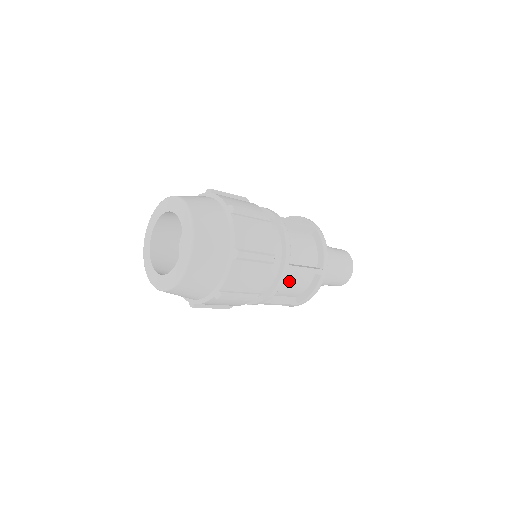
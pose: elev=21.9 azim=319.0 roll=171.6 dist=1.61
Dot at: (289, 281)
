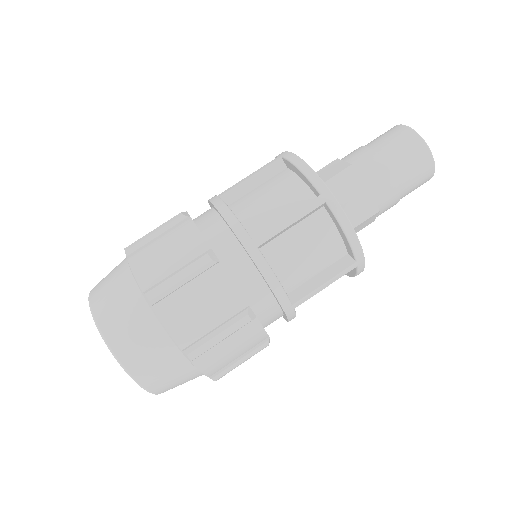
Dot at: (291, 252)
